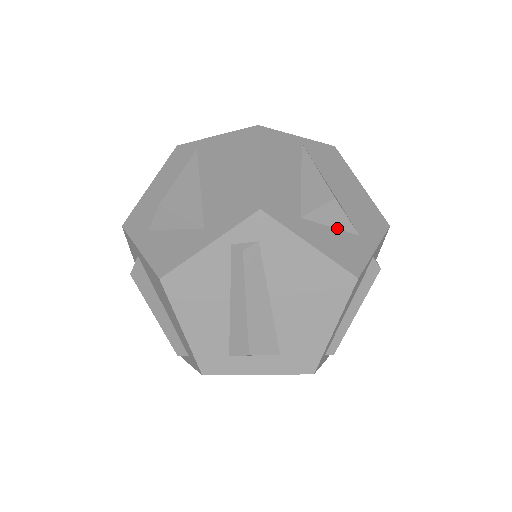
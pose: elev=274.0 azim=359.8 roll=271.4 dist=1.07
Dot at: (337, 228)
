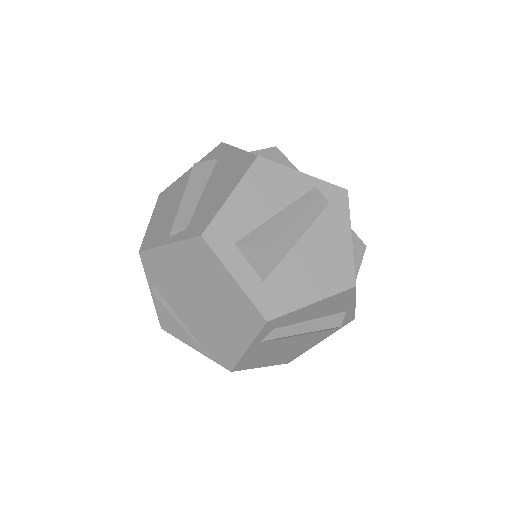
Dot at: occluded
